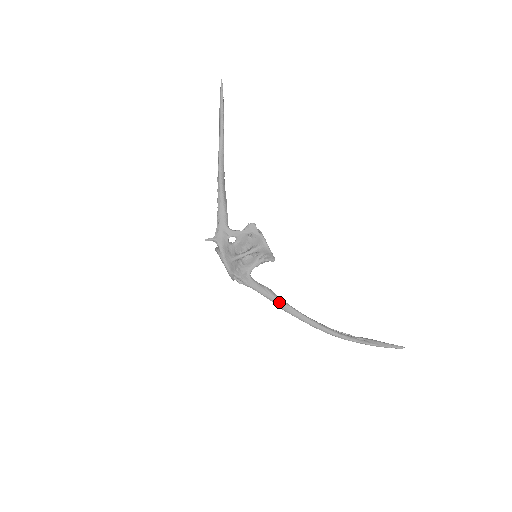
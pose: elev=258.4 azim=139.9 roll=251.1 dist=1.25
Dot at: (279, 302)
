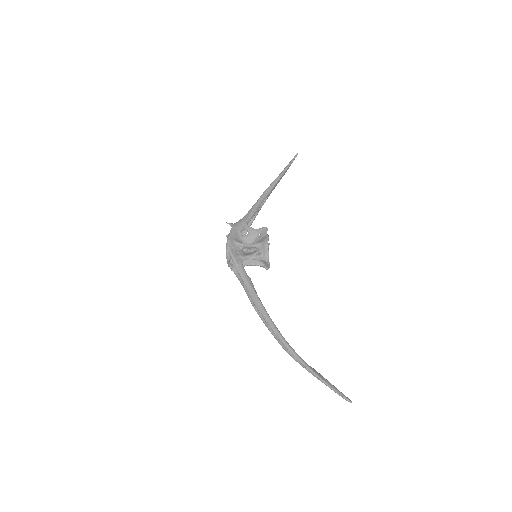
Dot at: (253, 292)
